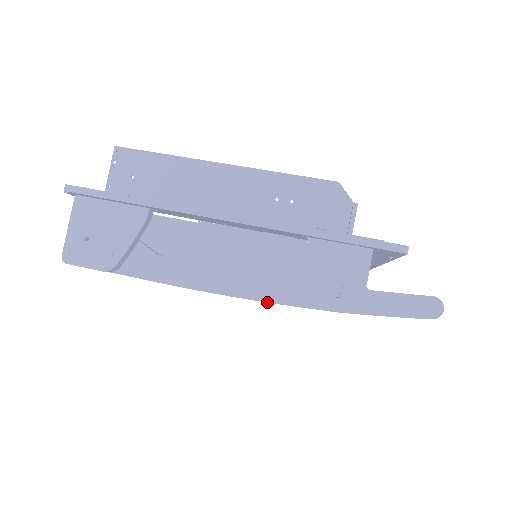
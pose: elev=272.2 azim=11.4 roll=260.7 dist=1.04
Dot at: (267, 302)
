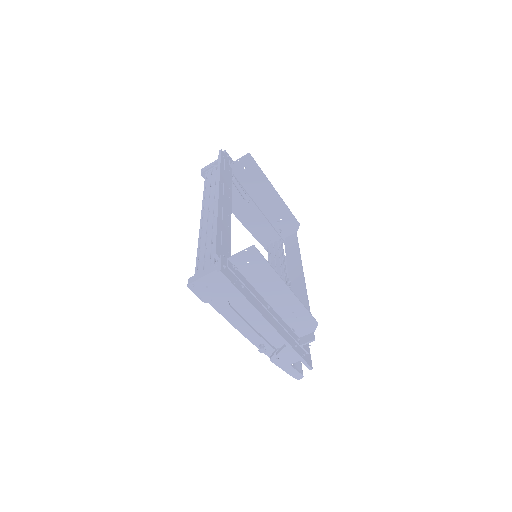
Dot at: (253, 344)
